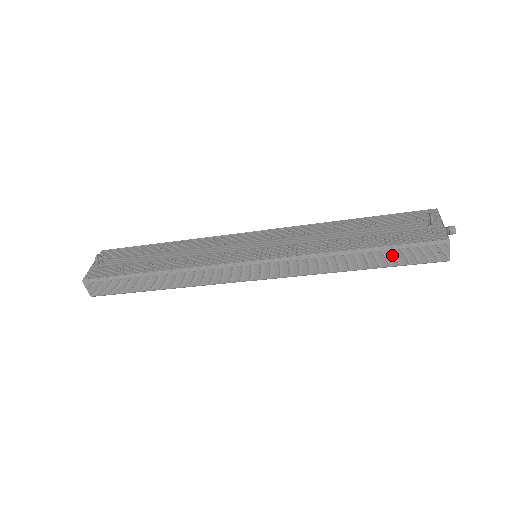
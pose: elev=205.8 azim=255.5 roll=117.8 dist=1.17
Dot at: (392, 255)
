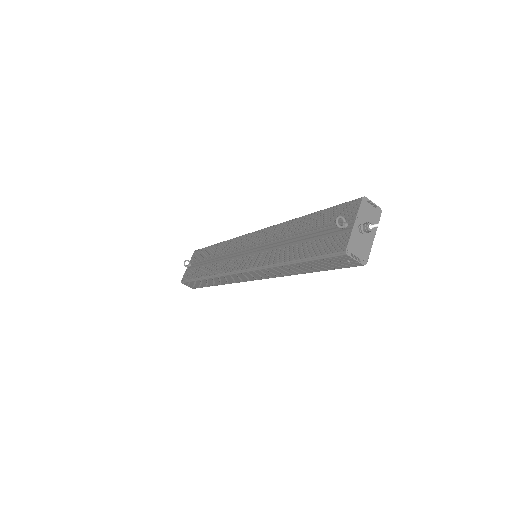
Dot at: (315, 264)
